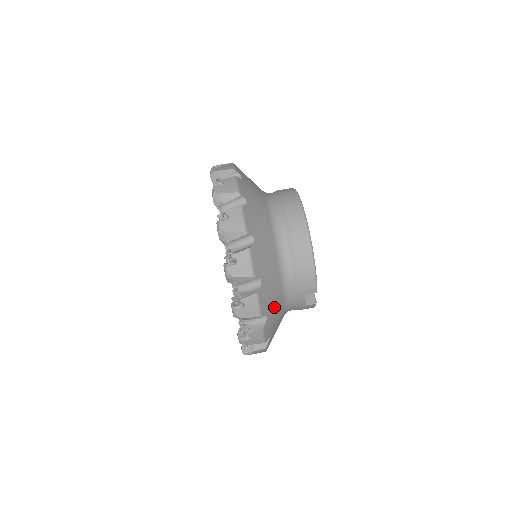
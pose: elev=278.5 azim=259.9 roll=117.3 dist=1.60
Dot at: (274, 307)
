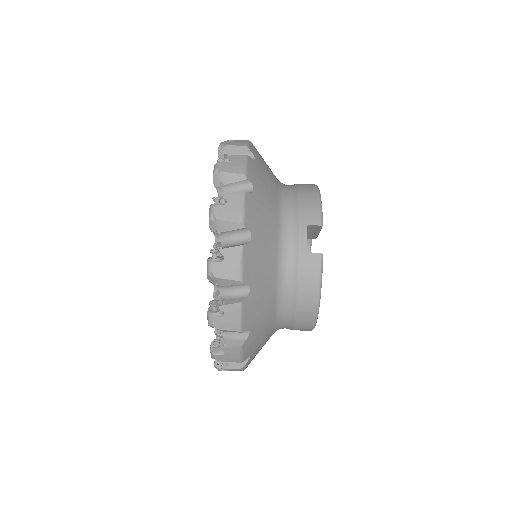
Dot at: (264, 202)
